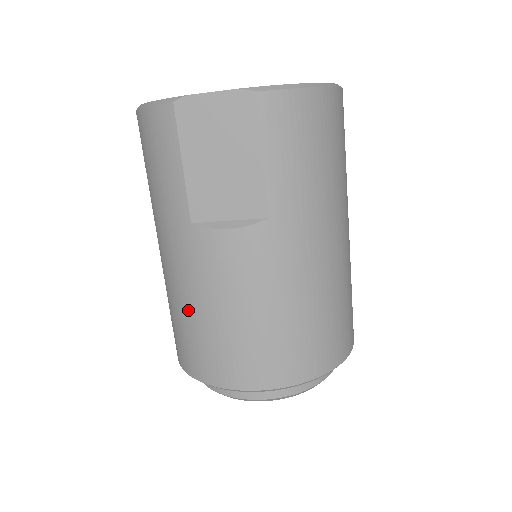
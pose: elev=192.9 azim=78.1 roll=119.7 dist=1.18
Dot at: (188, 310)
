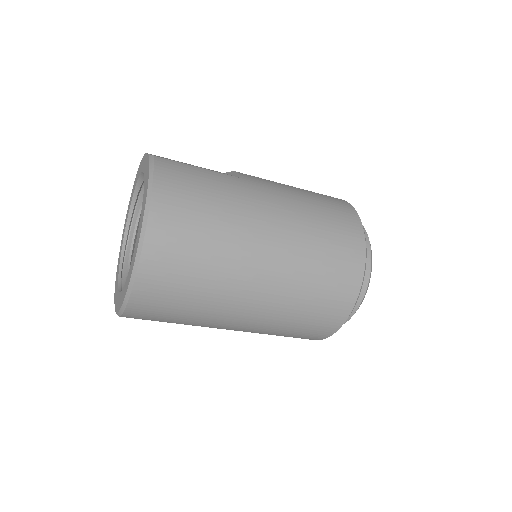
Dot at: occluded
